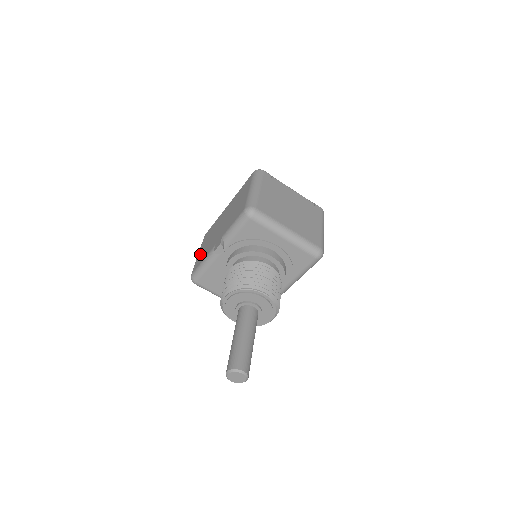
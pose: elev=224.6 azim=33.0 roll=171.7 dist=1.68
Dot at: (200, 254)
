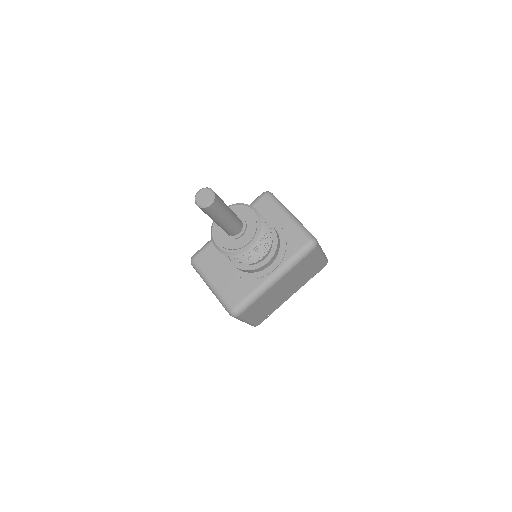
Dot at: occluded
